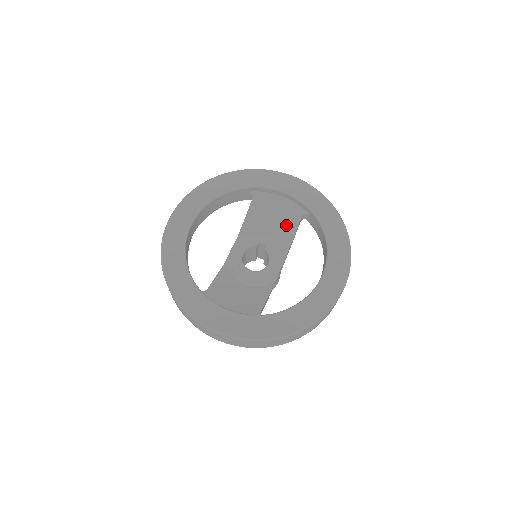
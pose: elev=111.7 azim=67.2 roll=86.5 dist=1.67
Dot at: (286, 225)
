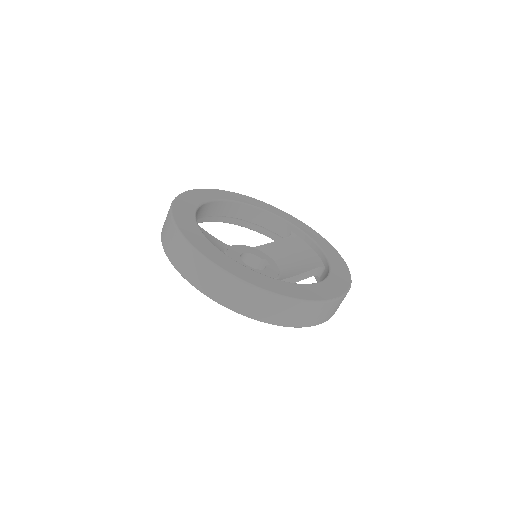
Dot at: (299, 266)
